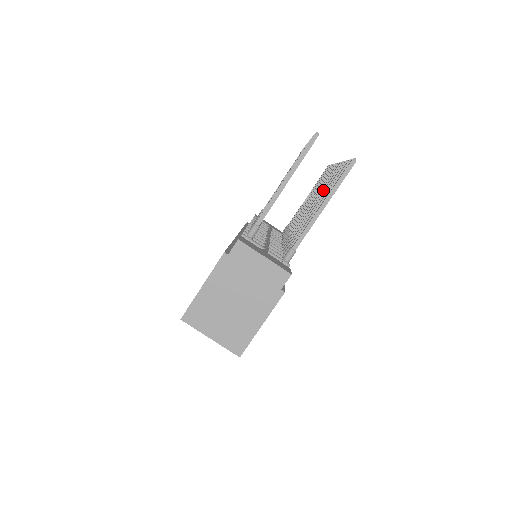
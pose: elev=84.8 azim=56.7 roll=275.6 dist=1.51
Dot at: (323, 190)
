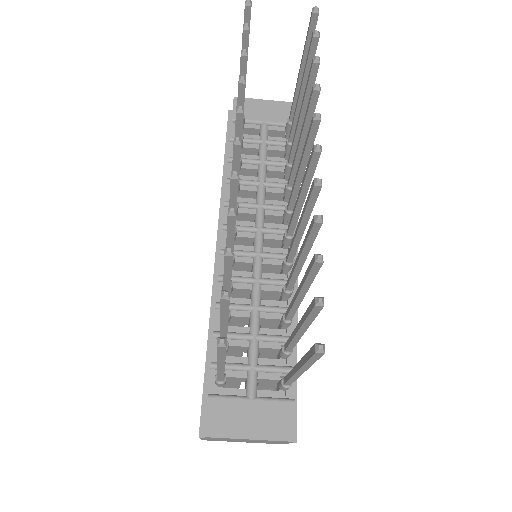
Dot at: (300, 253)
